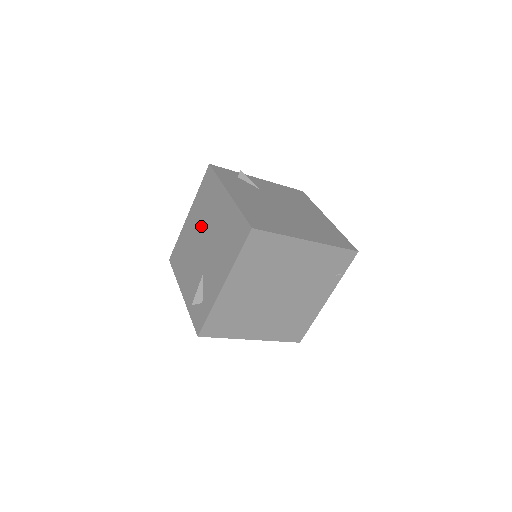
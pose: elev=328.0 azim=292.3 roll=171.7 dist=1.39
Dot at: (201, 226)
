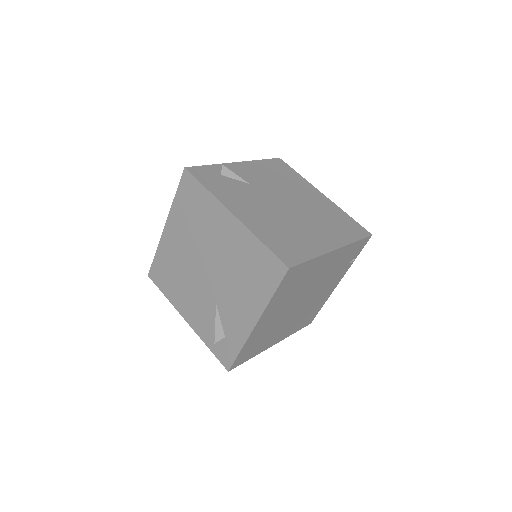
Dot at: (194, 247)
